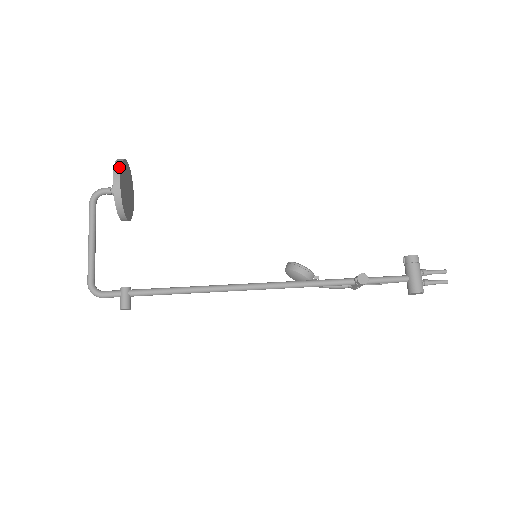
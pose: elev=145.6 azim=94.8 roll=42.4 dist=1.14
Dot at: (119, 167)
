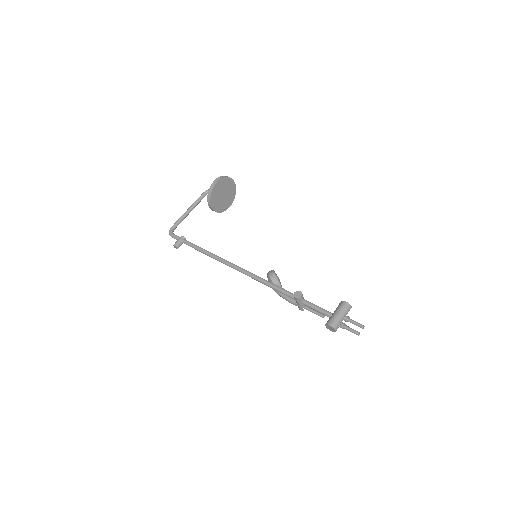
Dot at: (222, 177)
